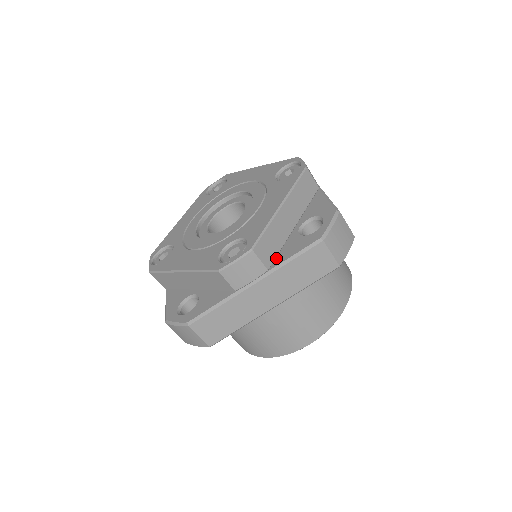
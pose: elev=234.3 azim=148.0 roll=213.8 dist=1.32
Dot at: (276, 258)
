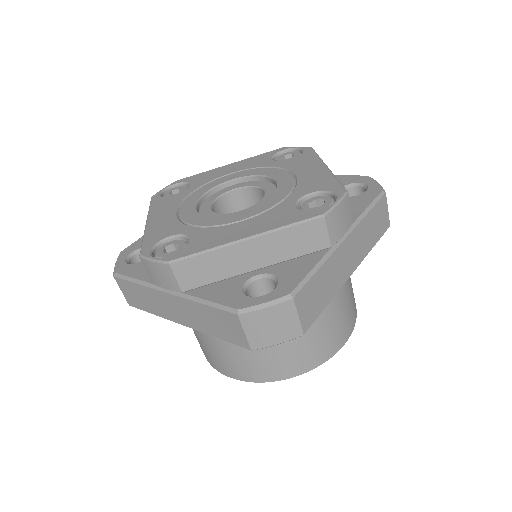
Dot at: occluded
